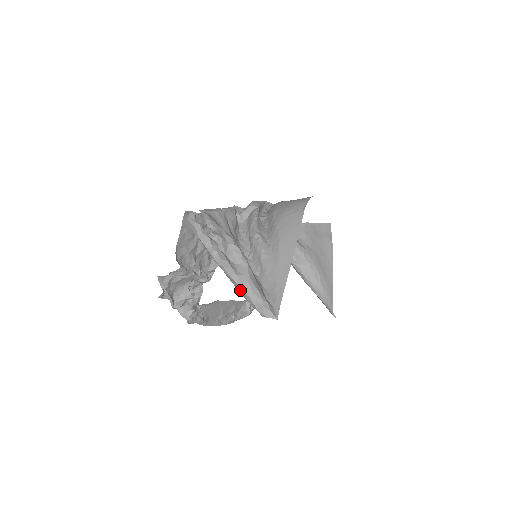
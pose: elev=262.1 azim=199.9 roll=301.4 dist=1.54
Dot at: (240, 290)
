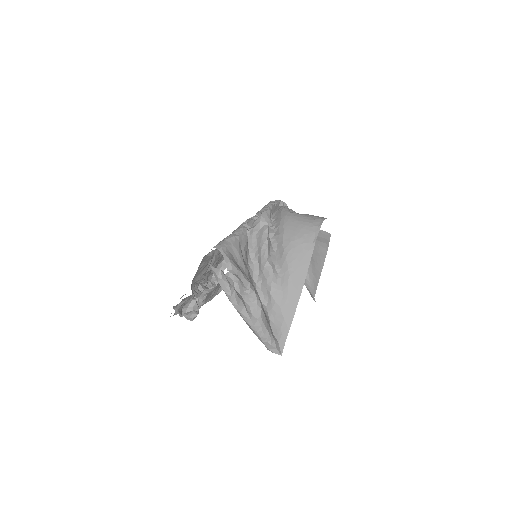
Dot at: (252, 330)
